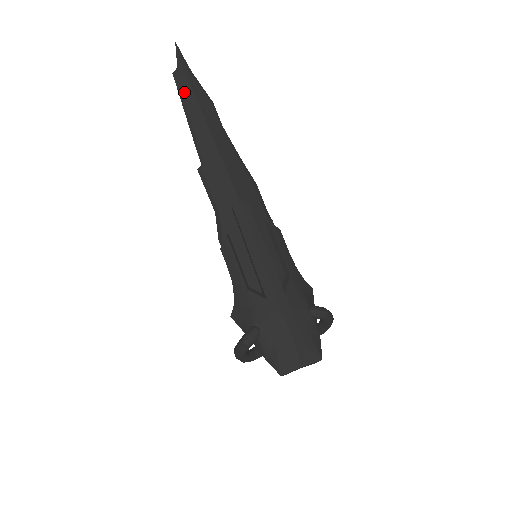
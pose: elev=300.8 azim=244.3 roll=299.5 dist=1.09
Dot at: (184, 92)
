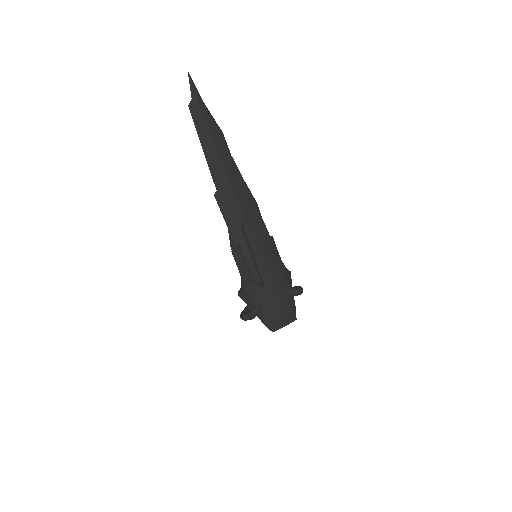
Dot at: (200, 126)
